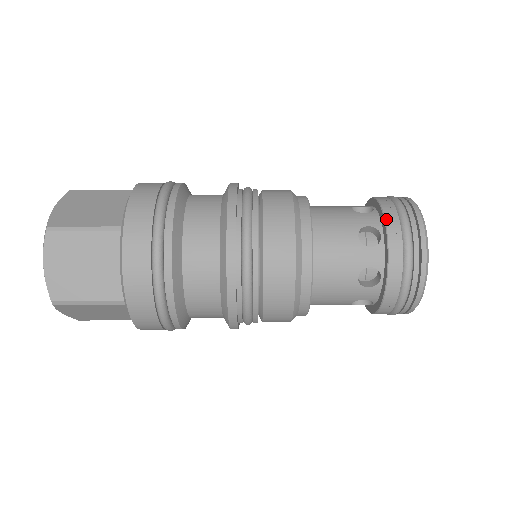
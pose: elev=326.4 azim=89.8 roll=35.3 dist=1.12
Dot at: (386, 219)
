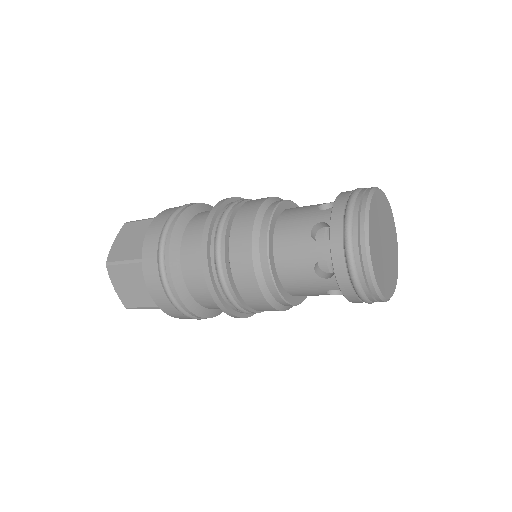
Dot at: (343, 192)
